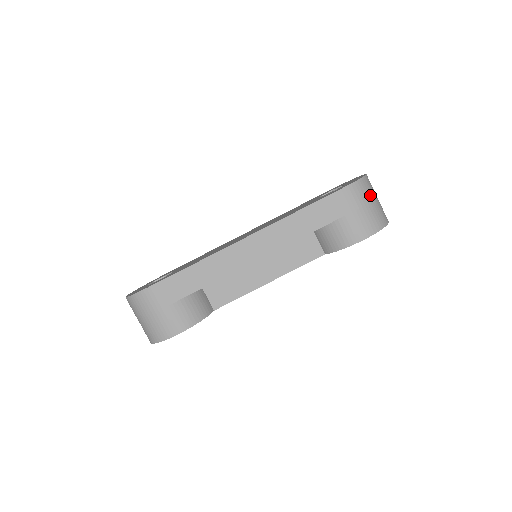
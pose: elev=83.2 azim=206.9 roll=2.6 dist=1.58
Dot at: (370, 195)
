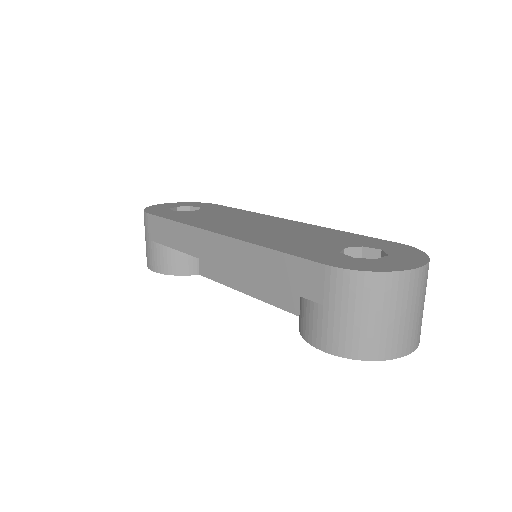
Dot at: (372, 304)
